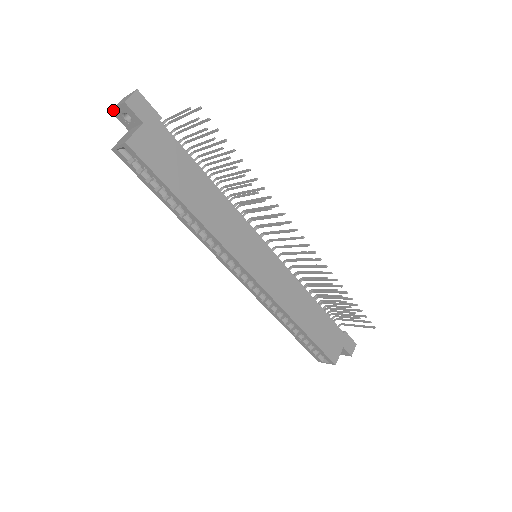
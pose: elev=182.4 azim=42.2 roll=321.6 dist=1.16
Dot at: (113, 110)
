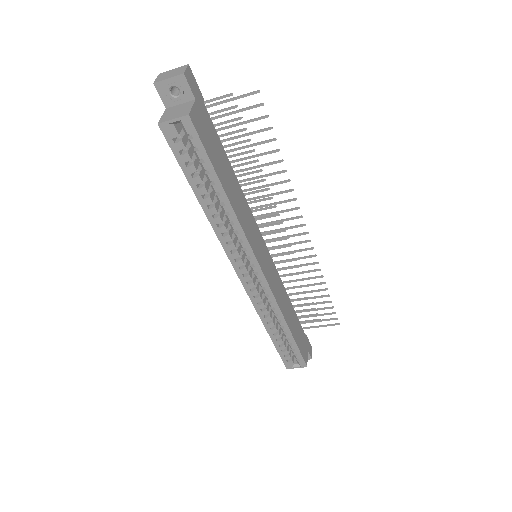
Dot at: (158, 82)
